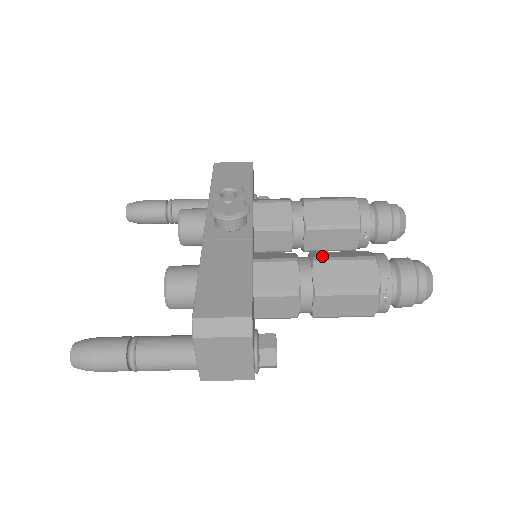
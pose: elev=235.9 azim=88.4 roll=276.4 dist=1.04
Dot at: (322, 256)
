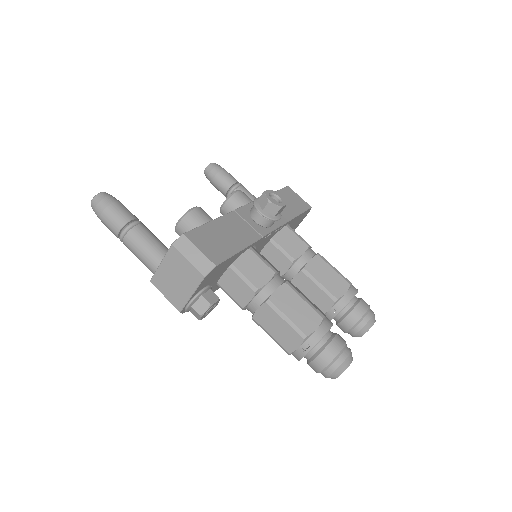
Dot at: (293, 286)
